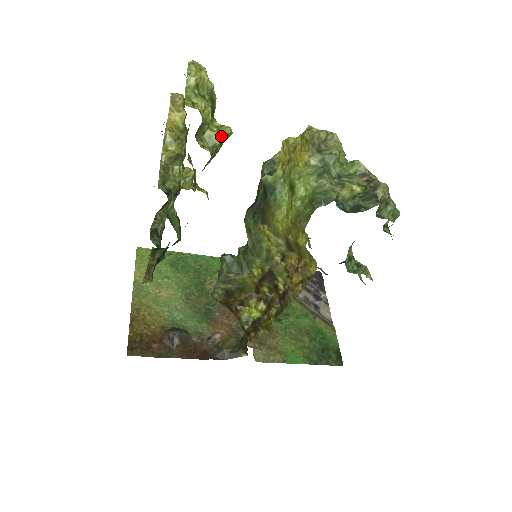
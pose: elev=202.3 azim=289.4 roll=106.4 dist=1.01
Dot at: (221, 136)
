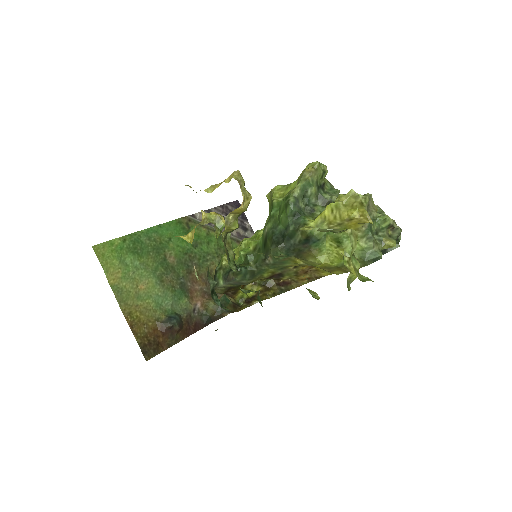
Dot at: occluded
